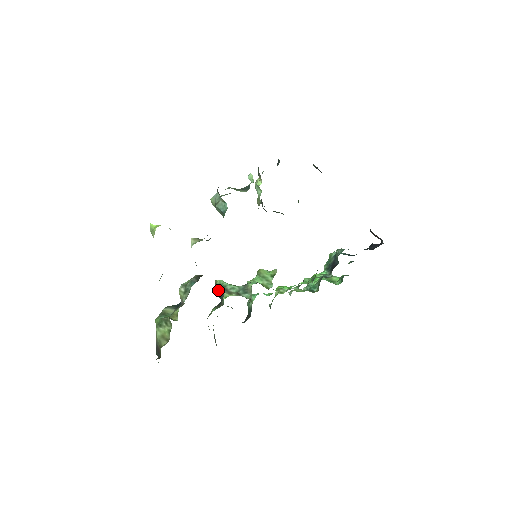
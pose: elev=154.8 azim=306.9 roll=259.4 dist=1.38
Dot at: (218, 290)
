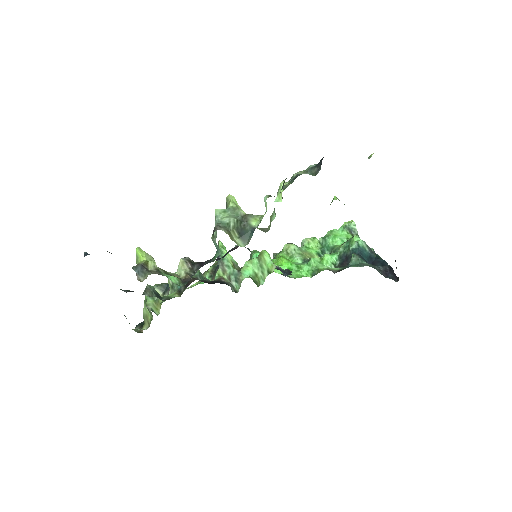
Dot at: occluded
